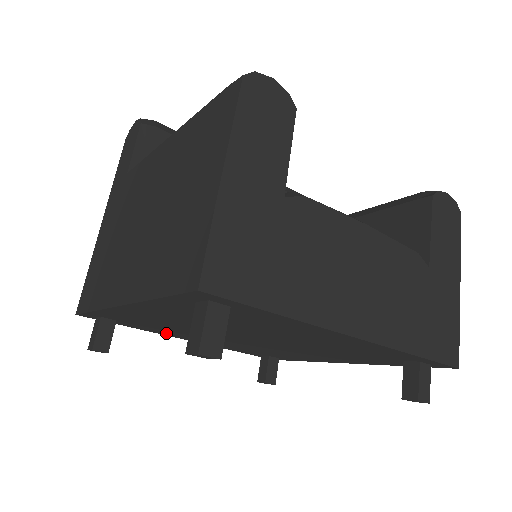
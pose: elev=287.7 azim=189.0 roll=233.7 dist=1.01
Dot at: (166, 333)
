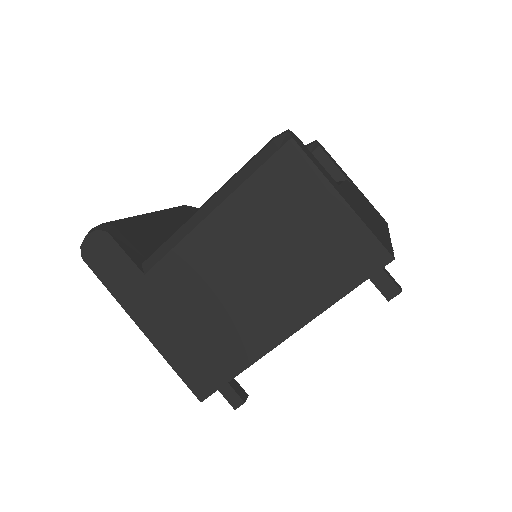
Dot at: occluded
